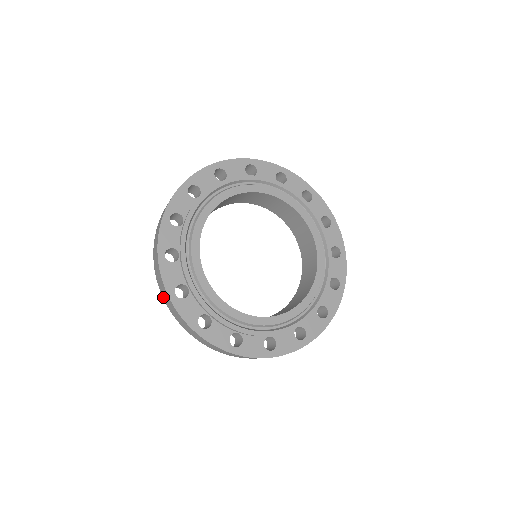
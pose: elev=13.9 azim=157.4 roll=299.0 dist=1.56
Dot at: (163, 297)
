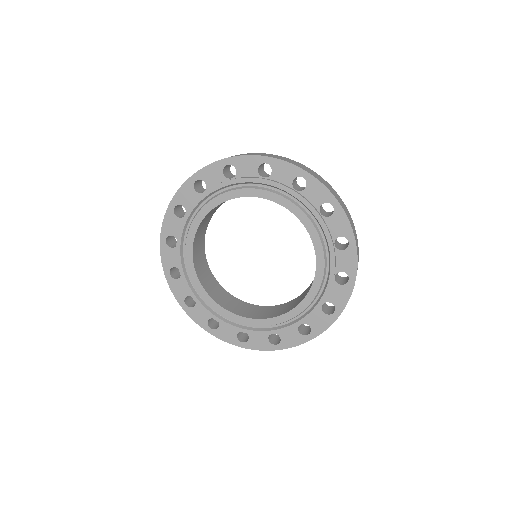
Dot at: occluded
